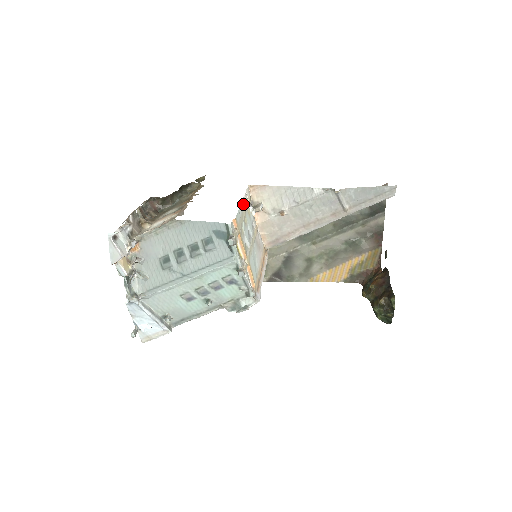
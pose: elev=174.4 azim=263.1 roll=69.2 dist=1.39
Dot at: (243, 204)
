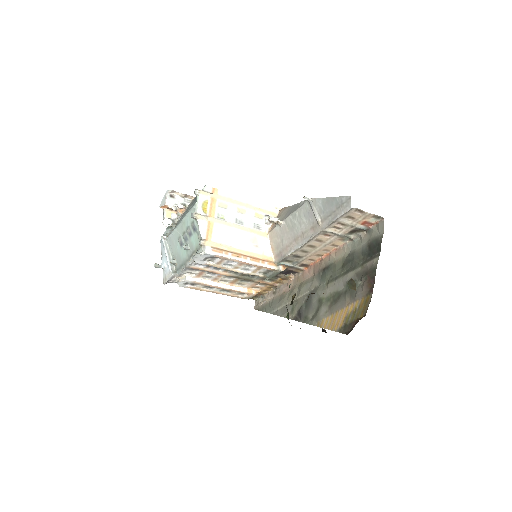
Dot at: (248, 201)
